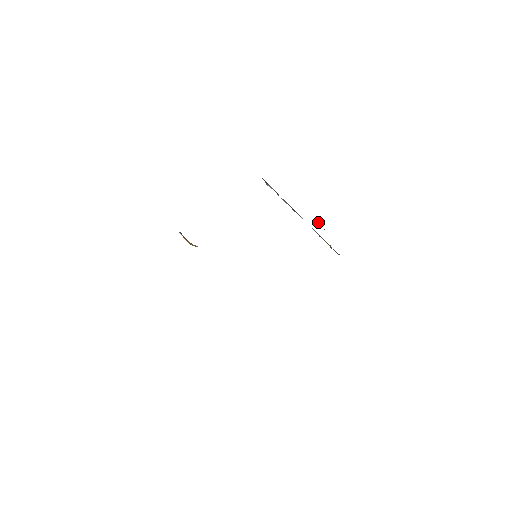
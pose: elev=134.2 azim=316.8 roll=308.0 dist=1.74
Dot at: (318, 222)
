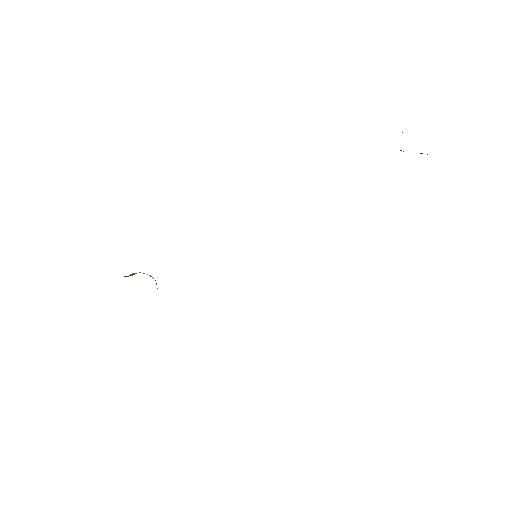
Dot at: occluded
